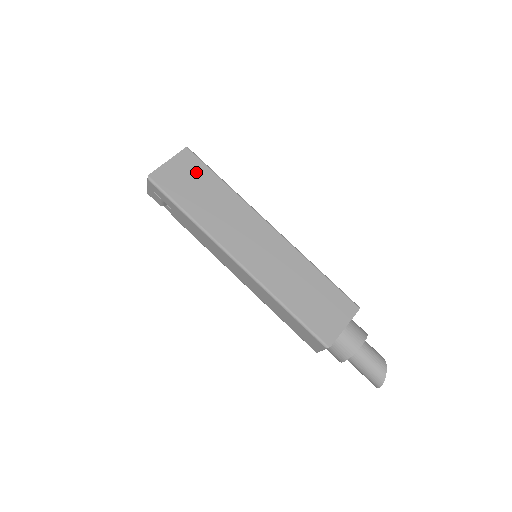
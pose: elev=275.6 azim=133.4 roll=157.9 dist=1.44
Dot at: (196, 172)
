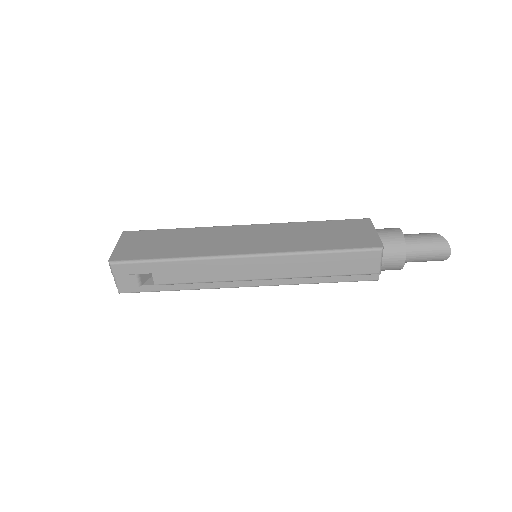
Dot at: (148, 237)
